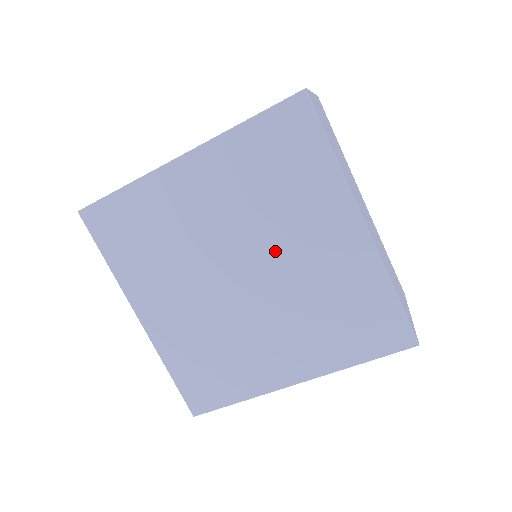
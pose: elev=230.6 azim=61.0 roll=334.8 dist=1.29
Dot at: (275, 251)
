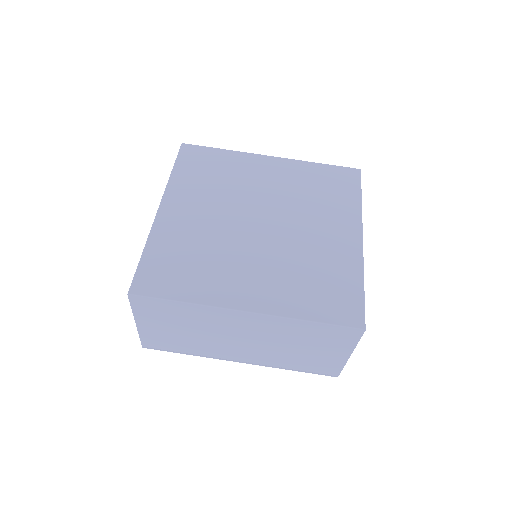
Dot at: (294, 222)
